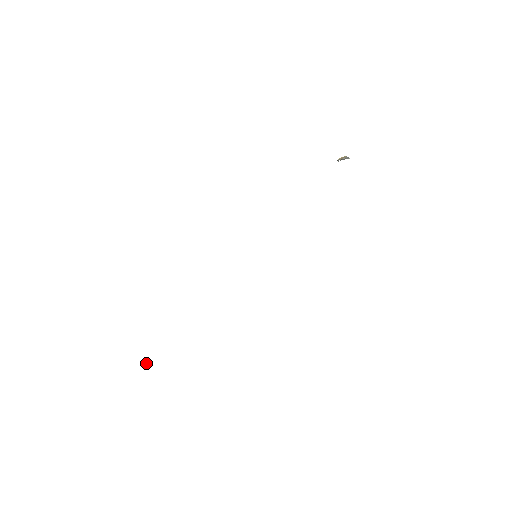
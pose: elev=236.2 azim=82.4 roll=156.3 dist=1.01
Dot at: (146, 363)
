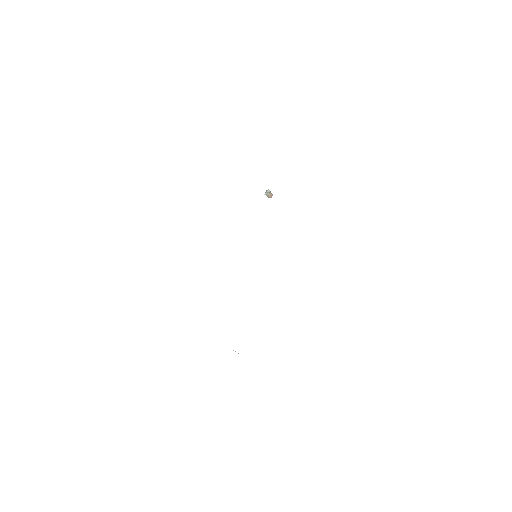
Dot at: occluded
